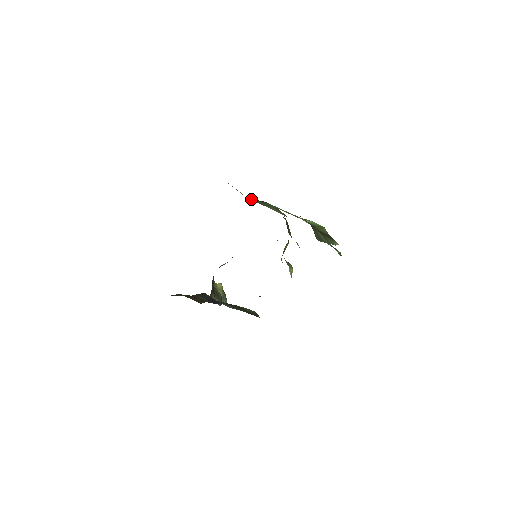
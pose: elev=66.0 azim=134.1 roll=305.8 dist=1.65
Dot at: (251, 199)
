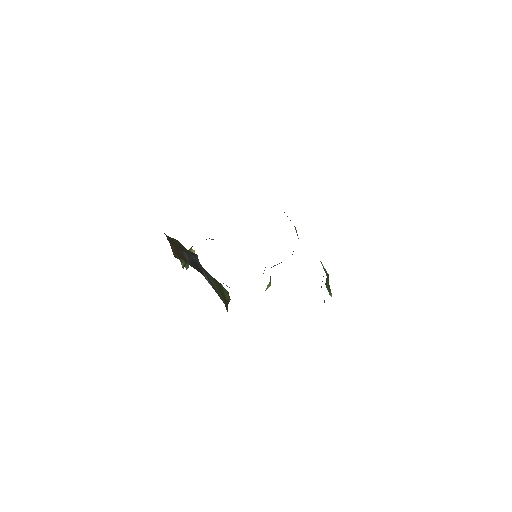
Dot at: occluded
